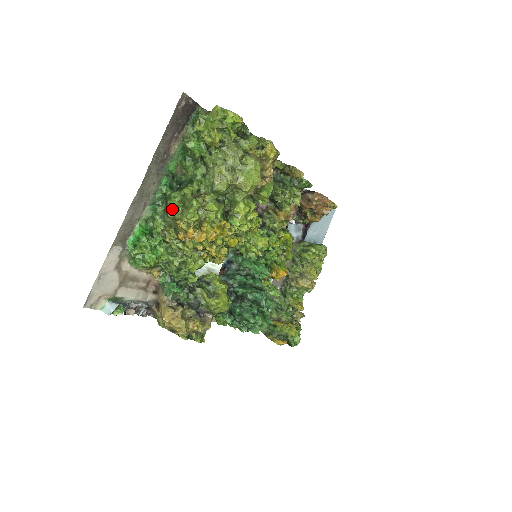
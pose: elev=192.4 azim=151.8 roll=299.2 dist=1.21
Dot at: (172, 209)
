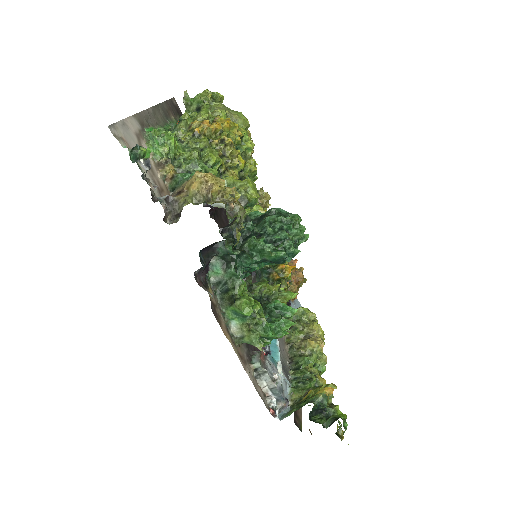
Dot at: (184, 117)
